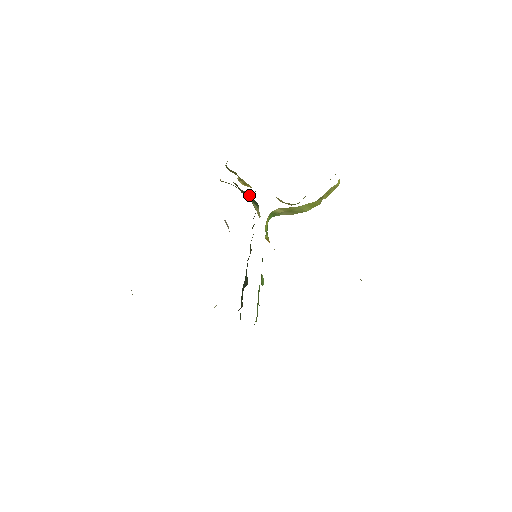
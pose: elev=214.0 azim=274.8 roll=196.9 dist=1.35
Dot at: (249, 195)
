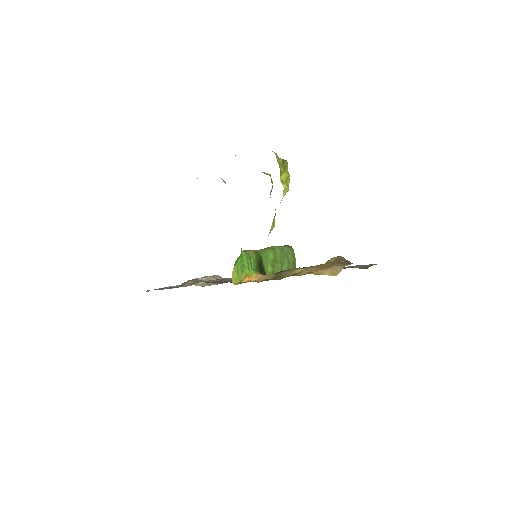
Dot at: occluded
